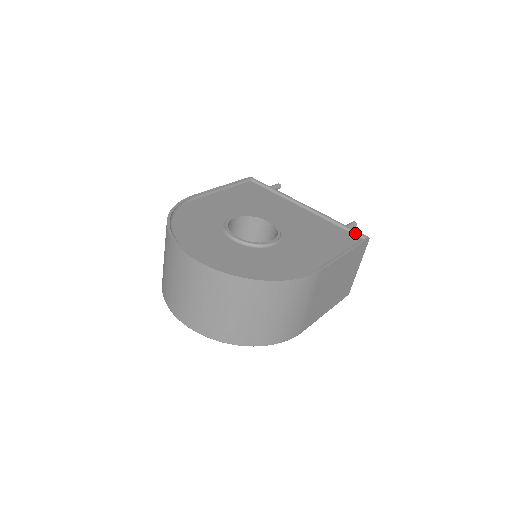
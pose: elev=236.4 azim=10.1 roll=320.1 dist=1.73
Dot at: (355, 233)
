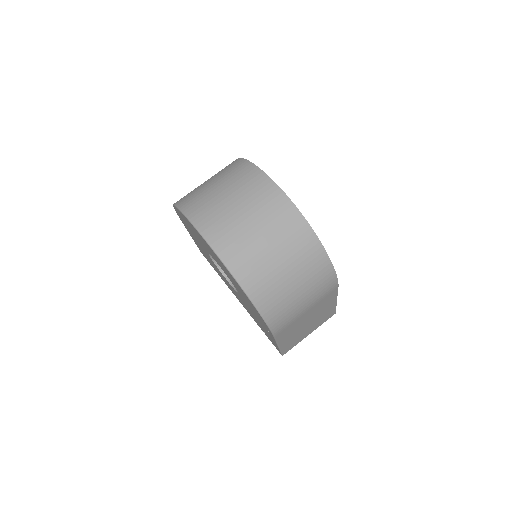
Dot at: occluded
